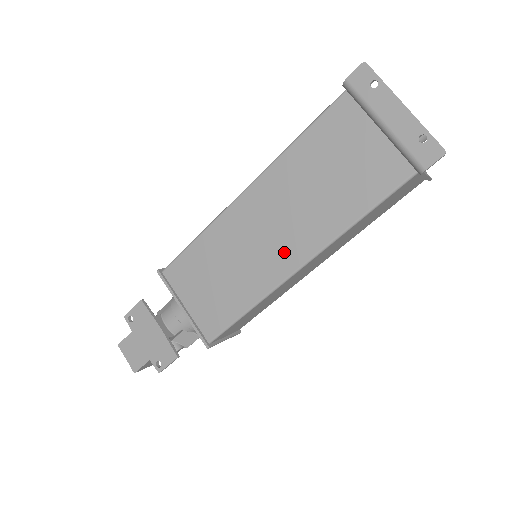
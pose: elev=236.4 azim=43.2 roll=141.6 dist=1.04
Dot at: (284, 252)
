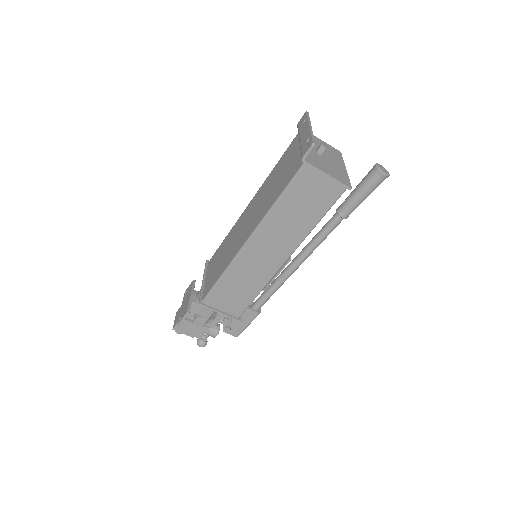
Dot at: (246, 232)
